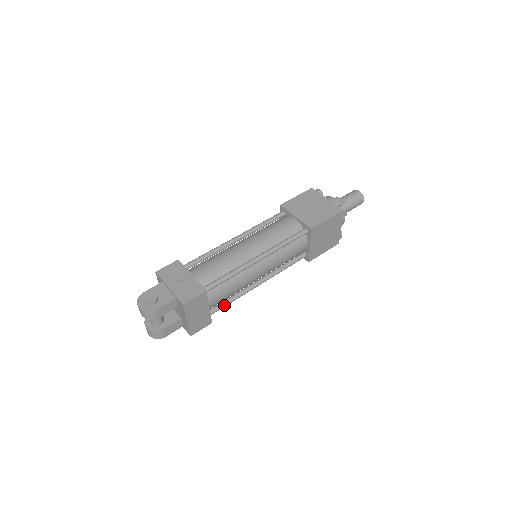
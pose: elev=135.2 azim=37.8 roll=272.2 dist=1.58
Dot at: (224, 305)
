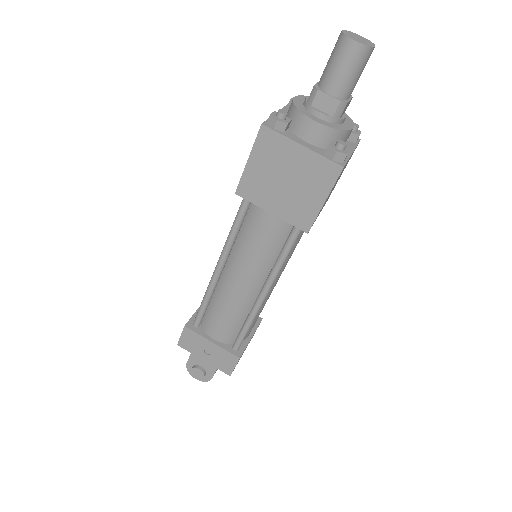
Dot at: occluded
